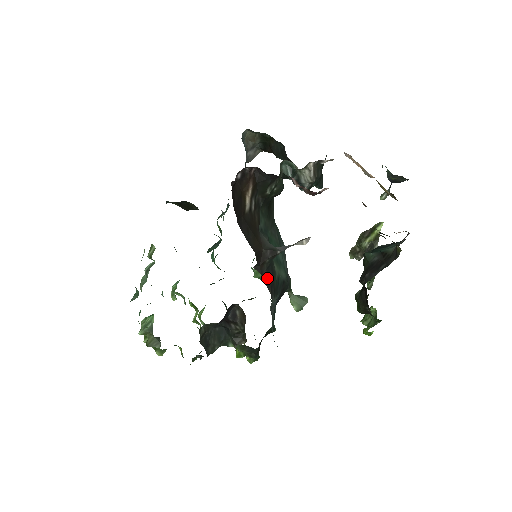
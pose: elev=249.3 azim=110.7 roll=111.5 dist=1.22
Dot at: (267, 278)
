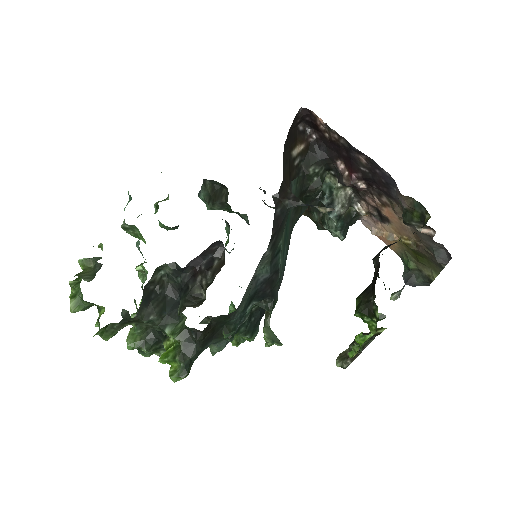
Dot at: (277, 219)
